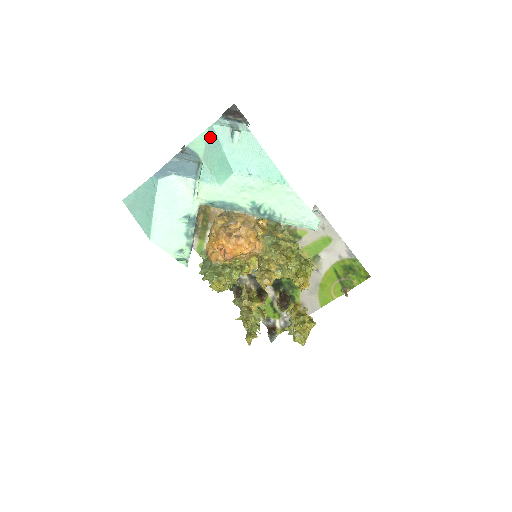
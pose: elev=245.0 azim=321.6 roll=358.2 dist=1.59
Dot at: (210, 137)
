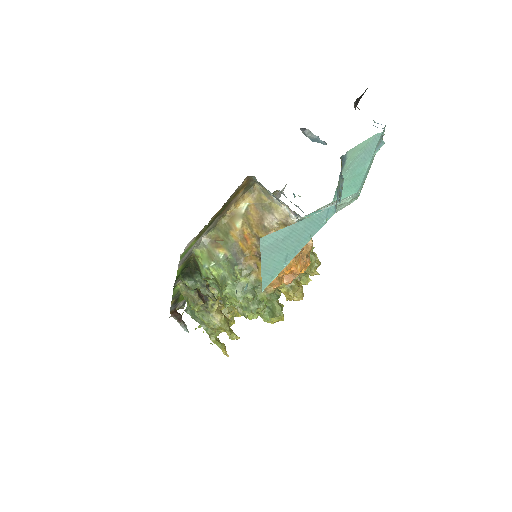
Dot at: (369, 146)
